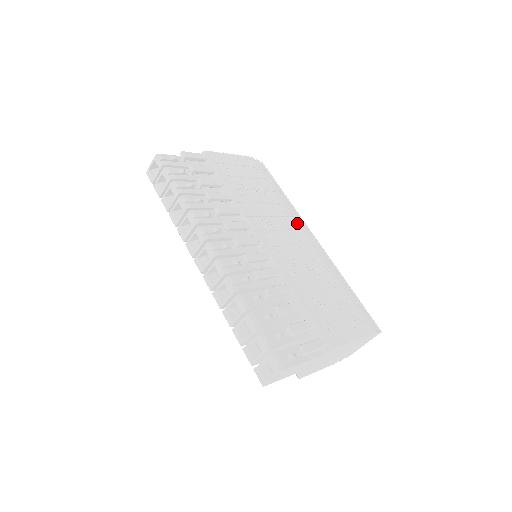
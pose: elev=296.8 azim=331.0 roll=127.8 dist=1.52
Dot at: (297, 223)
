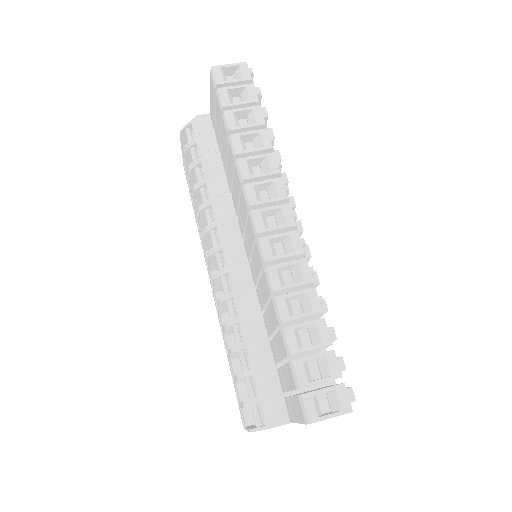
Dot at: occluded
